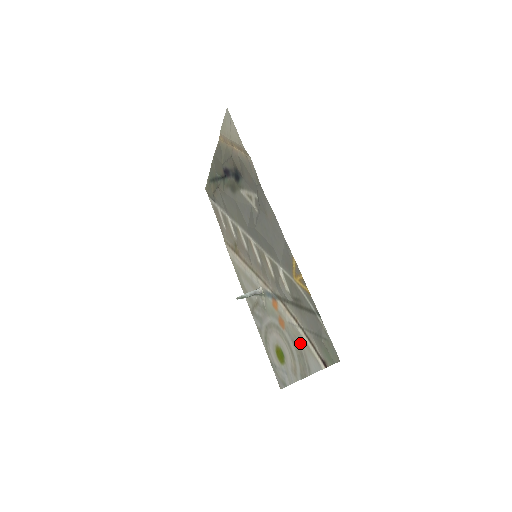
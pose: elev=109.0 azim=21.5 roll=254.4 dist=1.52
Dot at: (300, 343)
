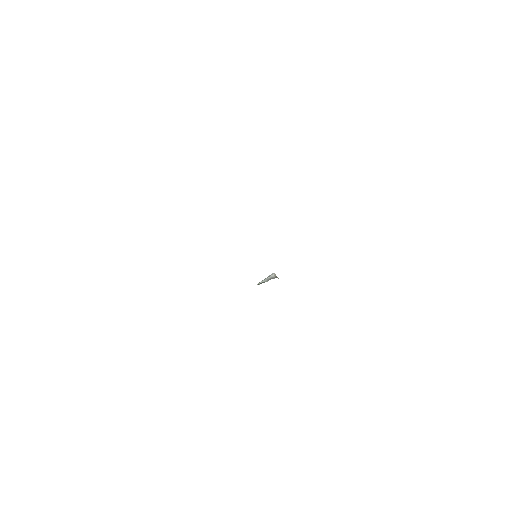
Dot at: occluded
